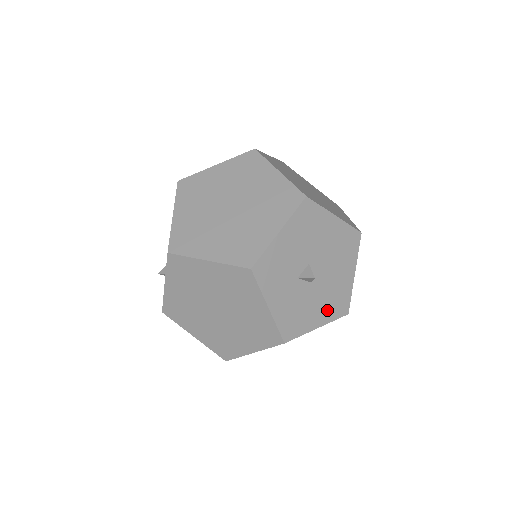
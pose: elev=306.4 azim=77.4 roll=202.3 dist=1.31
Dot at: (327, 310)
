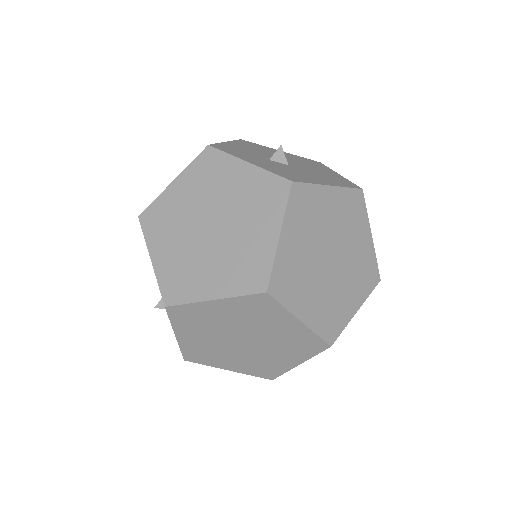
Dot at: (329, 181)
